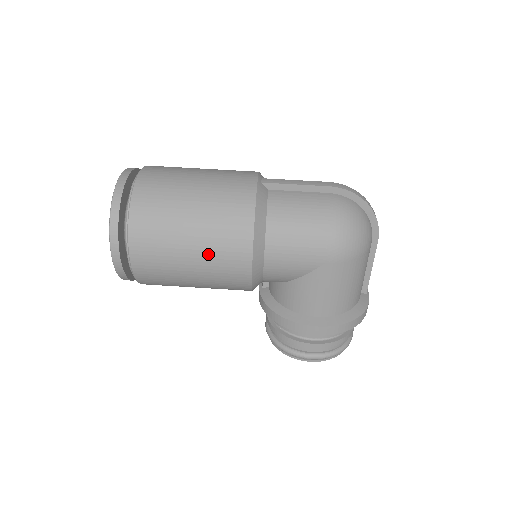
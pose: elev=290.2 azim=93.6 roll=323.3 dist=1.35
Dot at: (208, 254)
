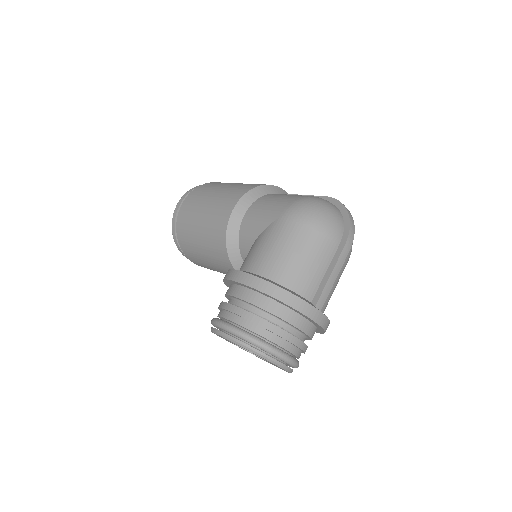
Dot at: (218, 200)
